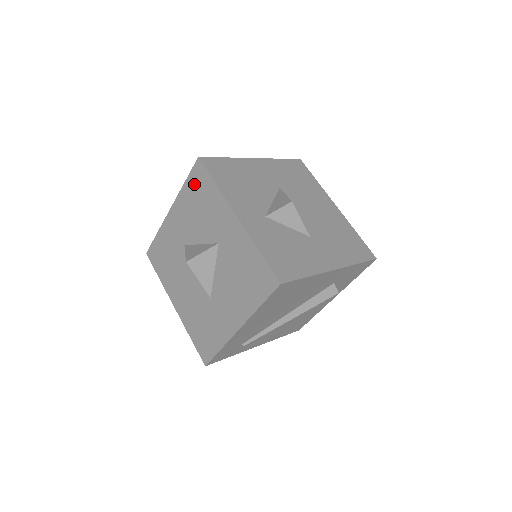
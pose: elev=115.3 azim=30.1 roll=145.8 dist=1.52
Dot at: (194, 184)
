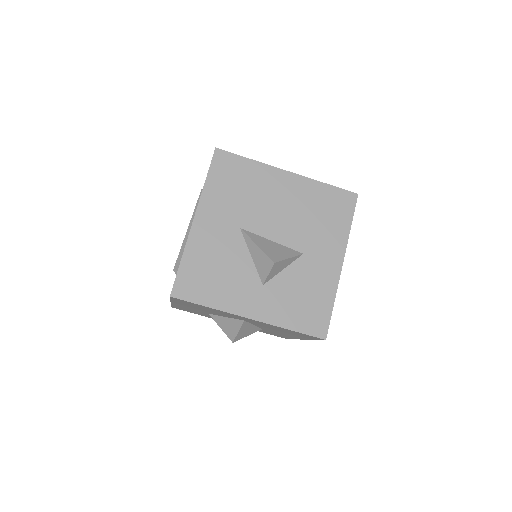
Dot at: occluded
